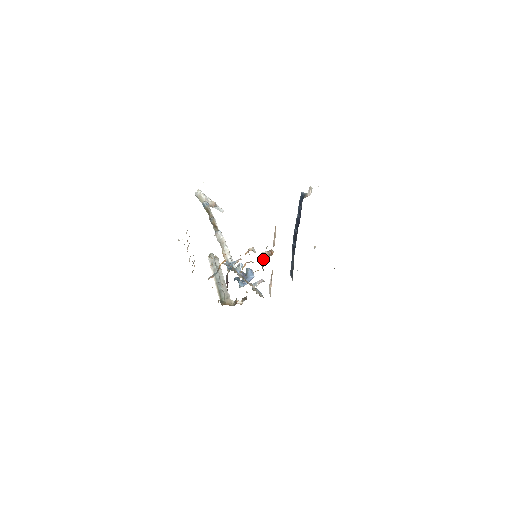
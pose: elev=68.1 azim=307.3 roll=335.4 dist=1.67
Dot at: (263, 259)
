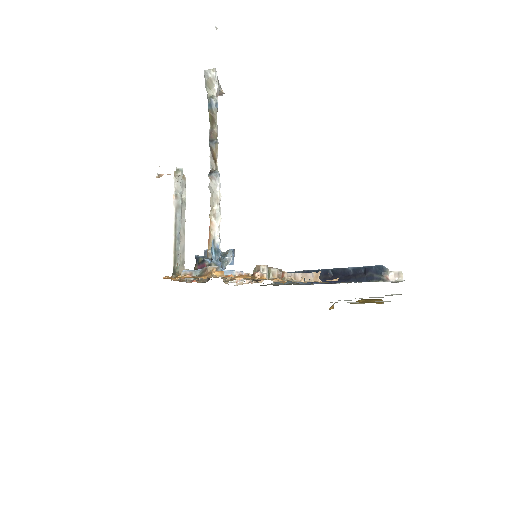
Dot at: occluded
